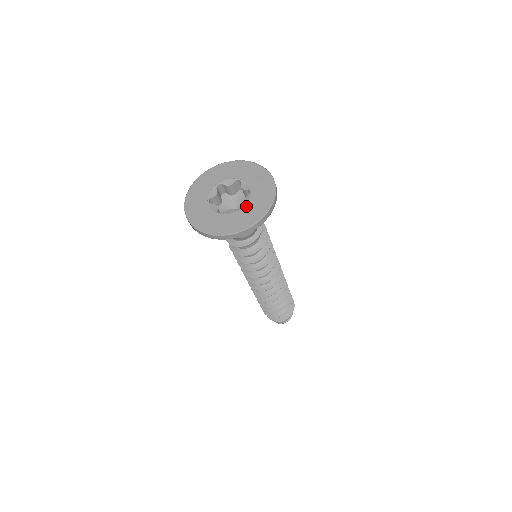
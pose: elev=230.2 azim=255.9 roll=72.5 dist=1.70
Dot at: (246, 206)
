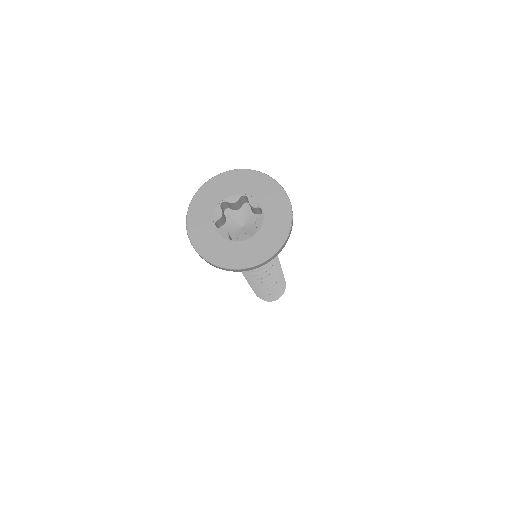
Dot at: (262, 230)
